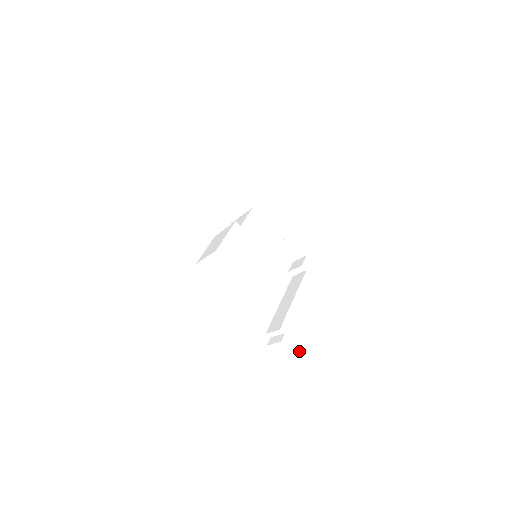
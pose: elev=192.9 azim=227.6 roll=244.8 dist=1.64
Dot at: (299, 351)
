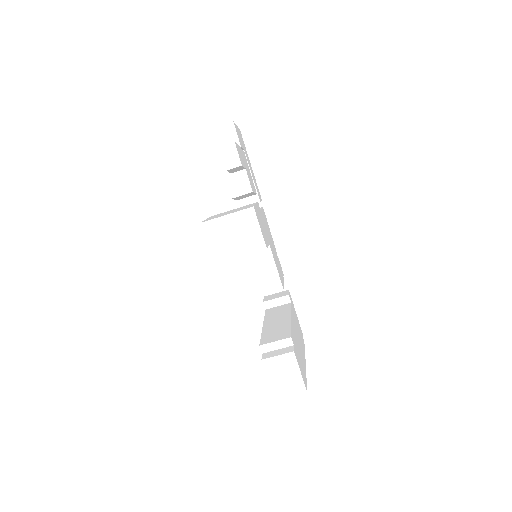
Dot at: (303, 377)
